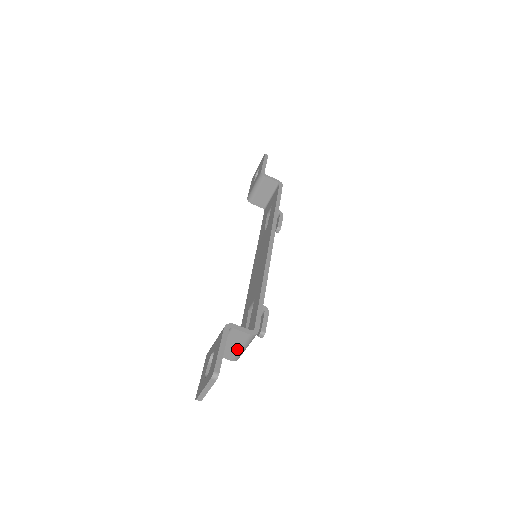
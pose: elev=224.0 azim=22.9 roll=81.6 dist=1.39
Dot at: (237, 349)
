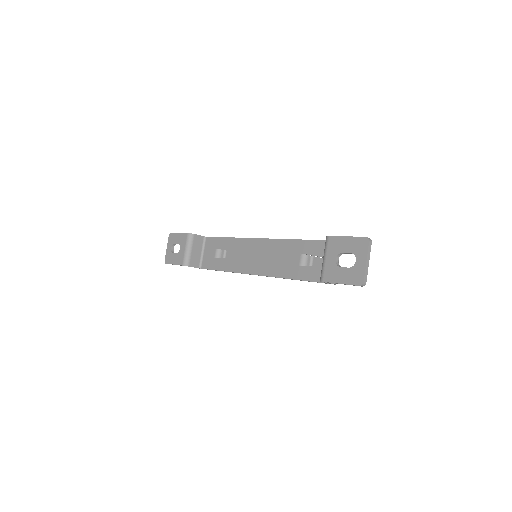
Dot at: occluded
